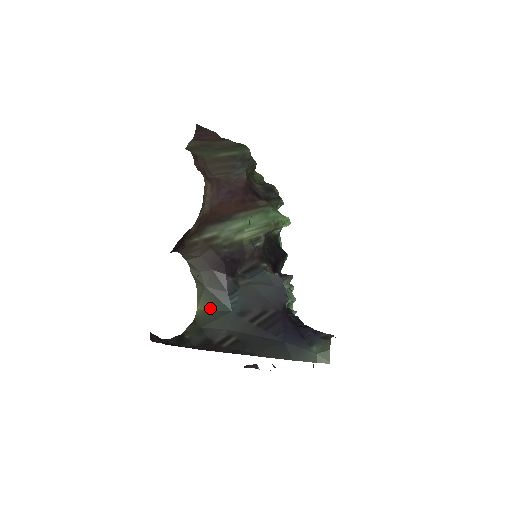
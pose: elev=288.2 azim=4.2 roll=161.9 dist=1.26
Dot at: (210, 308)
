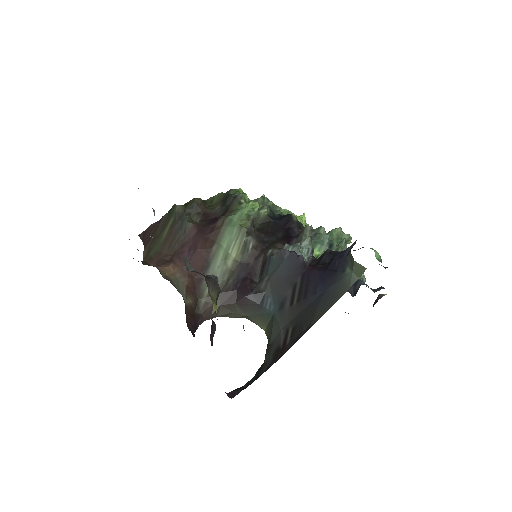
Dot at: (266, 323)
